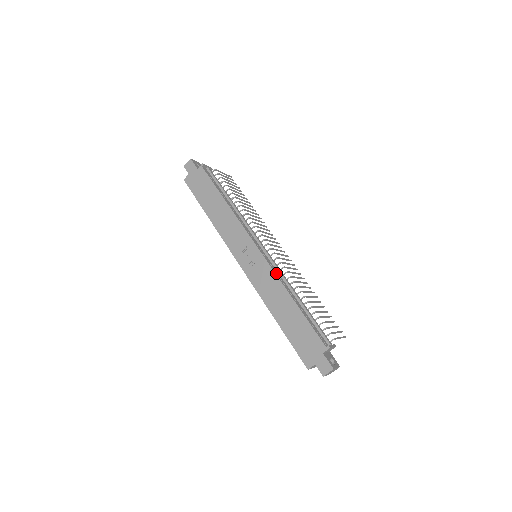
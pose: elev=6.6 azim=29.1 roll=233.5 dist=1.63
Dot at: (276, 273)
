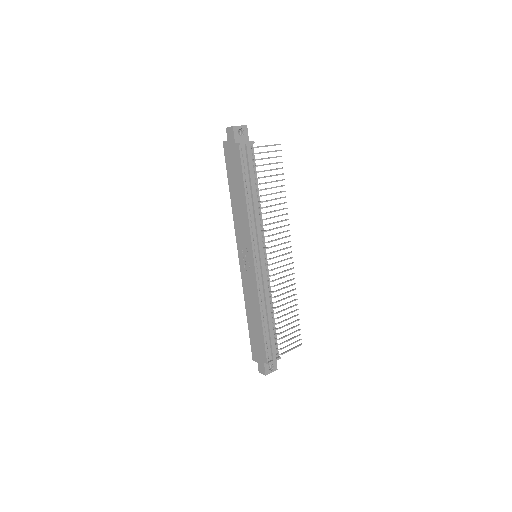
Dot at: (259, 288)
